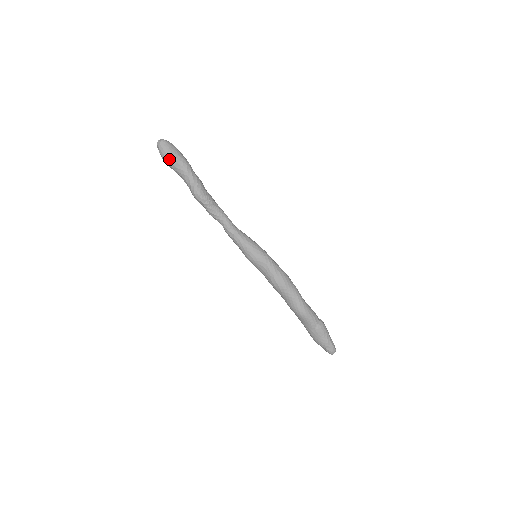
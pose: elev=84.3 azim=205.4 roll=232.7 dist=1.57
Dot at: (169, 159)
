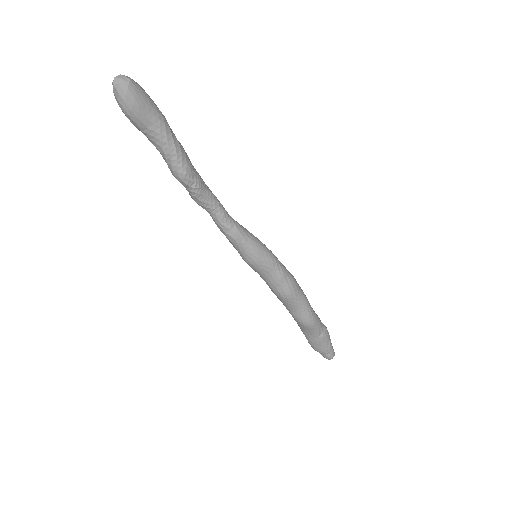
Dot at: (136, 113)
